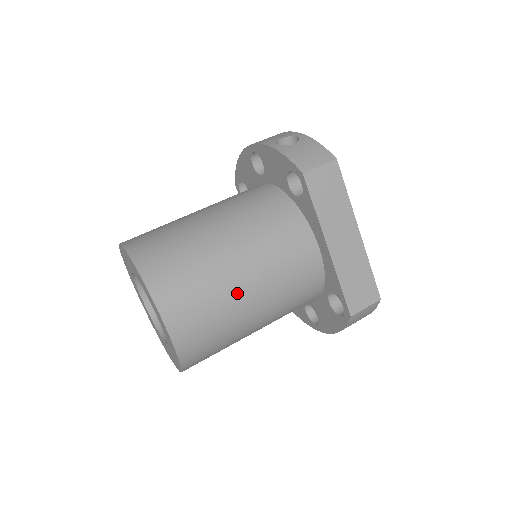
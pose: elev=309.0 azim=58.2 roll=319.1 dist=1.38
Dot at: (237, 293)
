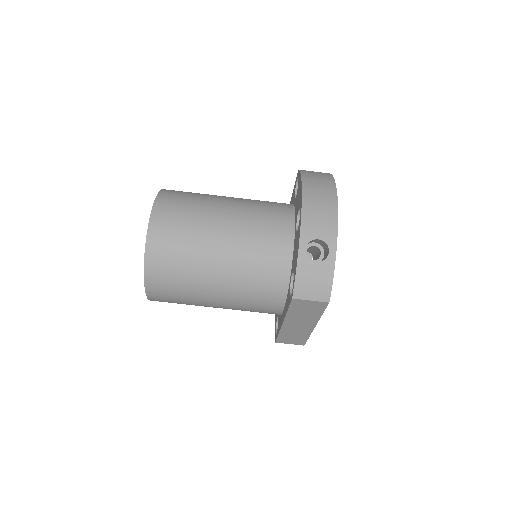
Dot at: (205, 303)
